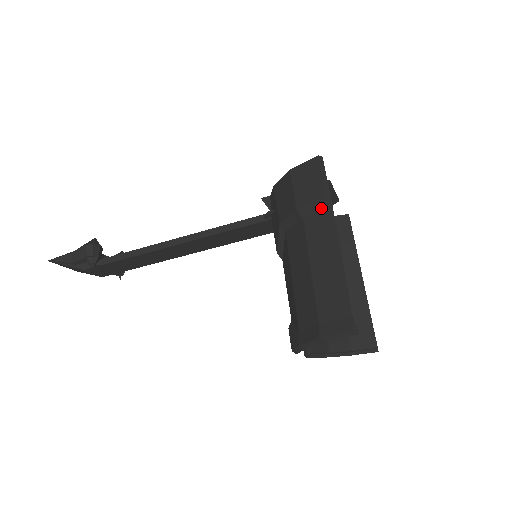
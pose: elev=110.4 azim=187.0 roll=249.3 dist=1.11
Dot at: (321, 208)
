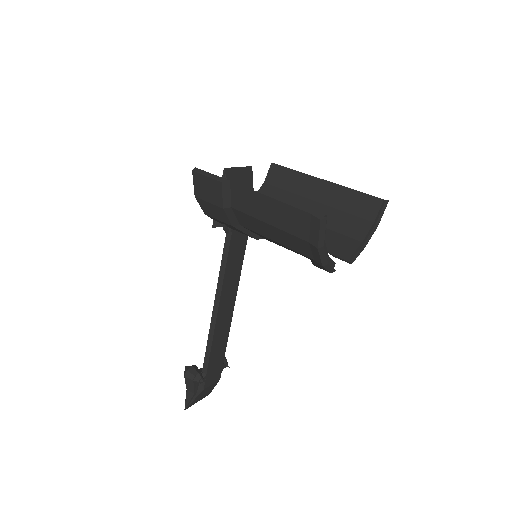
Dot at: (229, 190)
